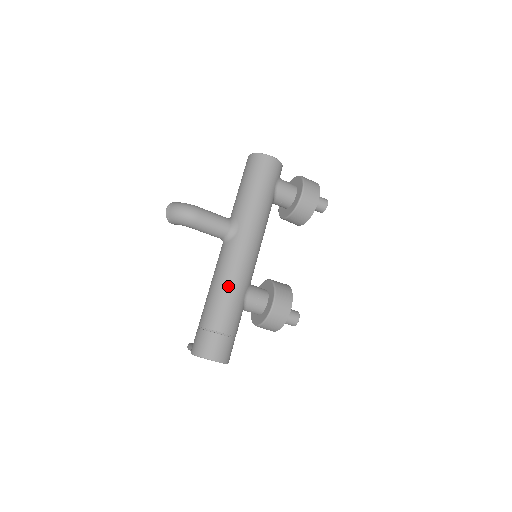
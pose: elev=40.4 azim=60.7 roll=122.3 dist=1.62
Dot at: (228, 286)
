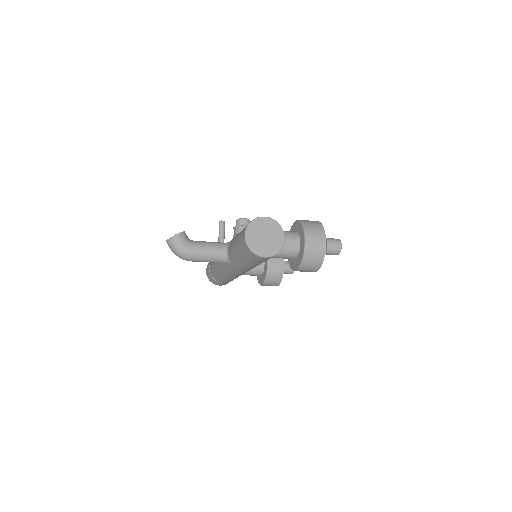
Dot at: (224, 277)
